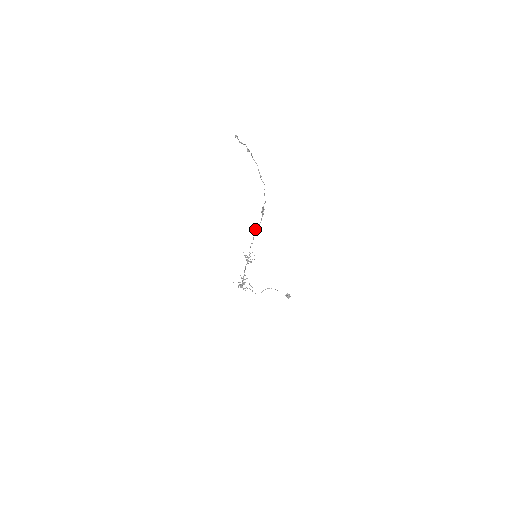
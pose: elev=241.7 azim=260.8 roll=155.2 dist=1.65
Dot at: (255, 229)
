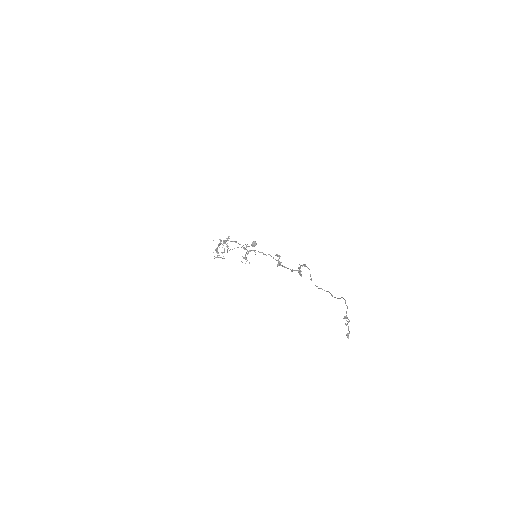
Dot at: occluded
